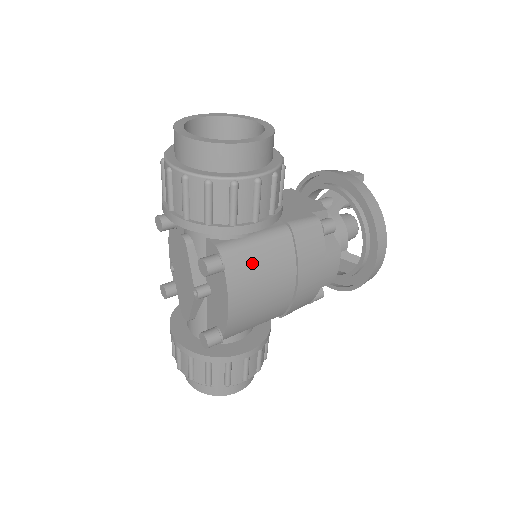
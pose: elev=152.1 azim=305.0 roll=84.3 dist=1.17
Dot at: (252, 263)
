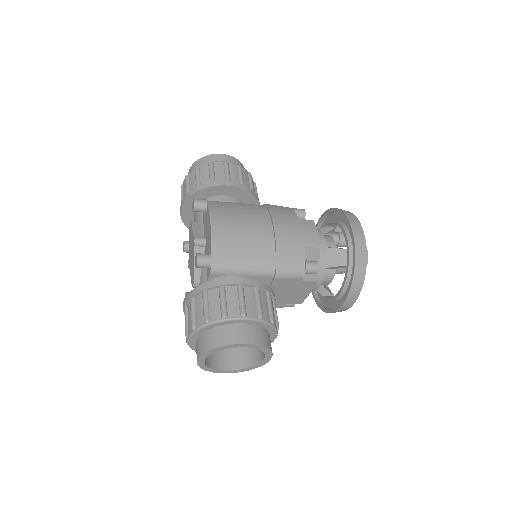
Dot at: (230, 207)
